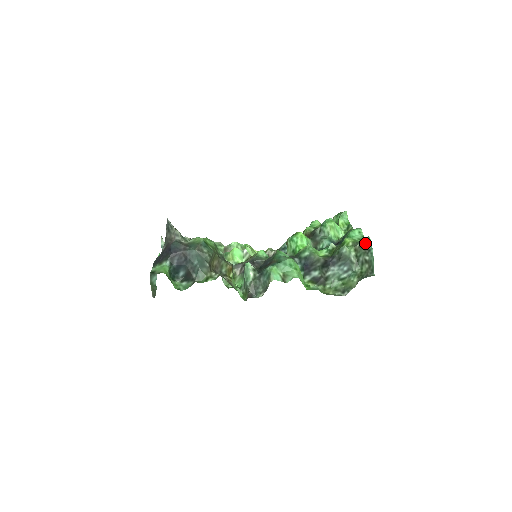
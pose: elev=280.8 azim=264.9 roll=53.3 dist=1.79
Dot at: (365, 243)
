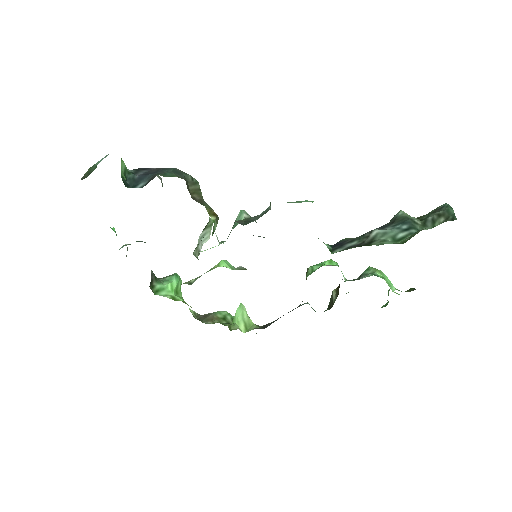
Dot at: occluded
